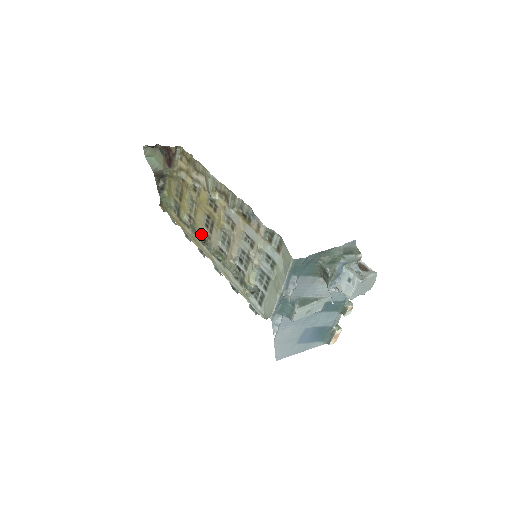
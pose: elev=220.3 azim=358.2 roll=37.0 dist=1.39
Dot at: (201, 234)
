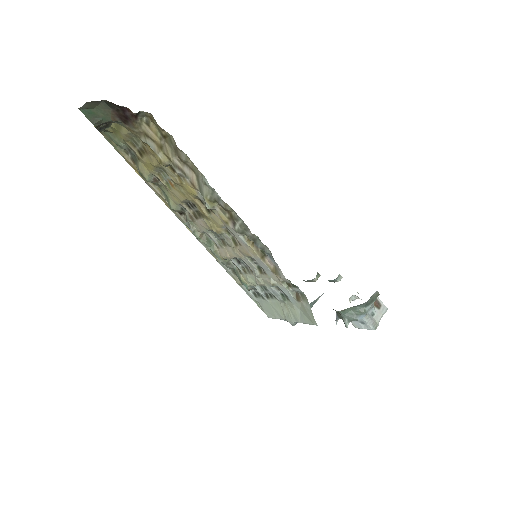
Dot at: (178, 207)
